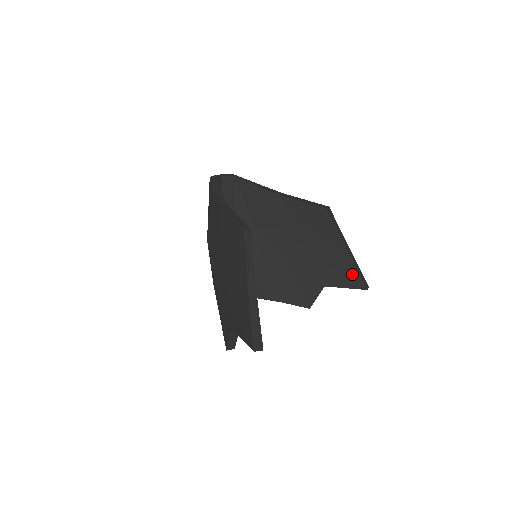
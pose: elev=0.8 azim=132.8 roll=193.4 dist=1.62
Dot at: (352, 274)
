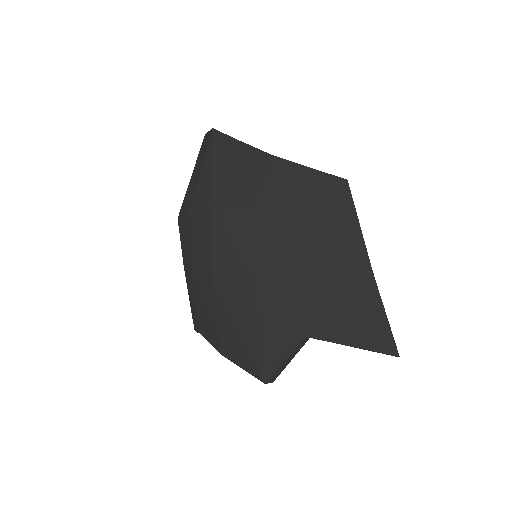
Dot at: occluded
